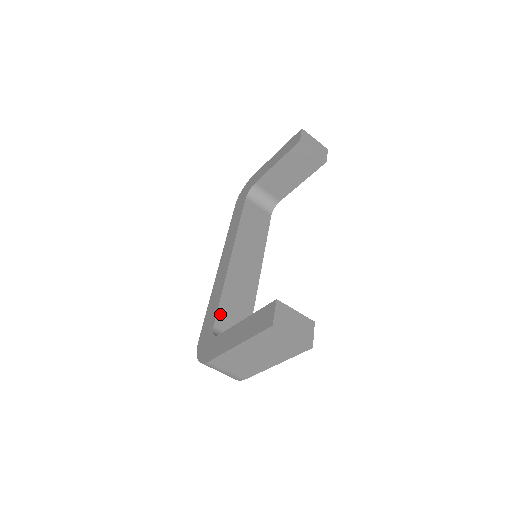
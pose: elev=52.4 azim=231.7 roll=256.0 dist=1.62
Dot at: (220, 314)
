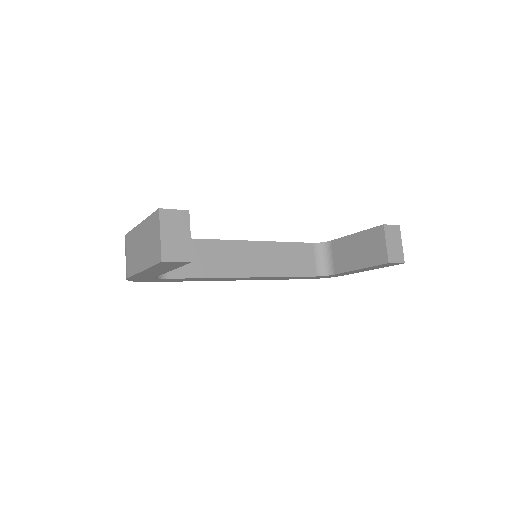
Dot at: occluded
